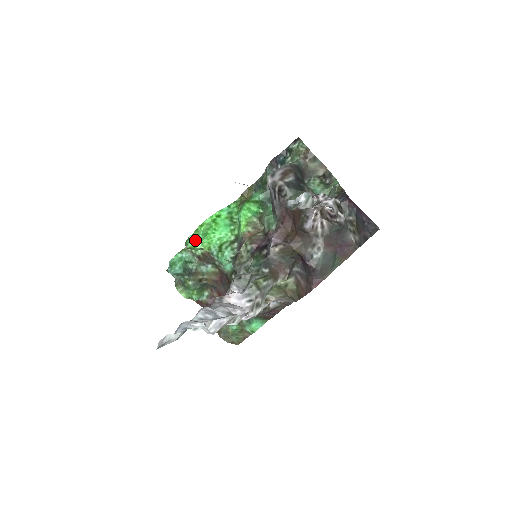
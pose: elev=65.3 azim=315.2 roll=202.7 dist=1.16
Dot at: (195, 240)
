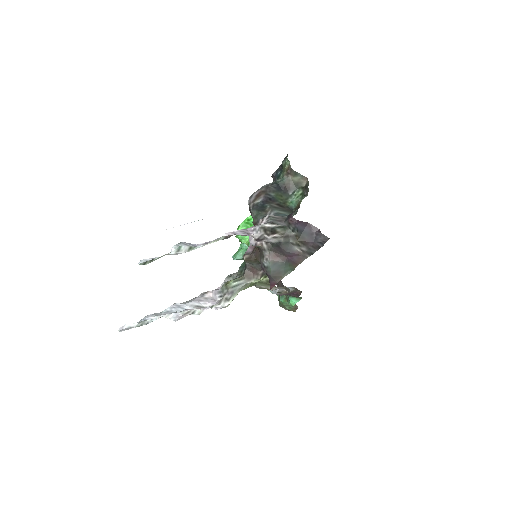
Dot at: (238, 238)
